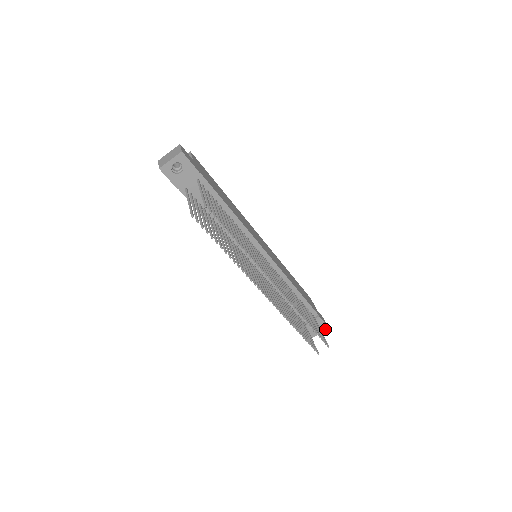
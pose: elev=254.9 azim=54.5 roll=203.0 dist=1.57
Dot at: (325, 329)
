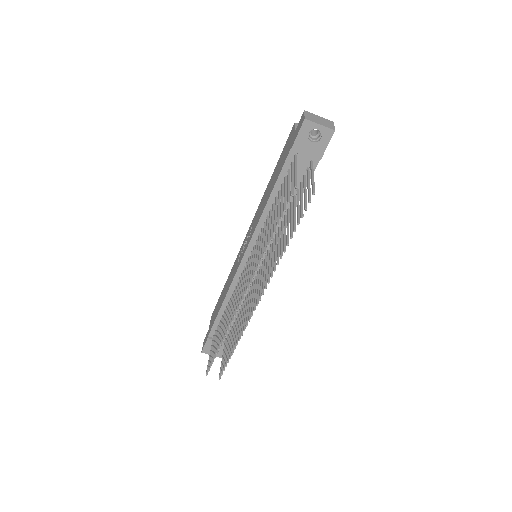
Dot at: (219, 357)
